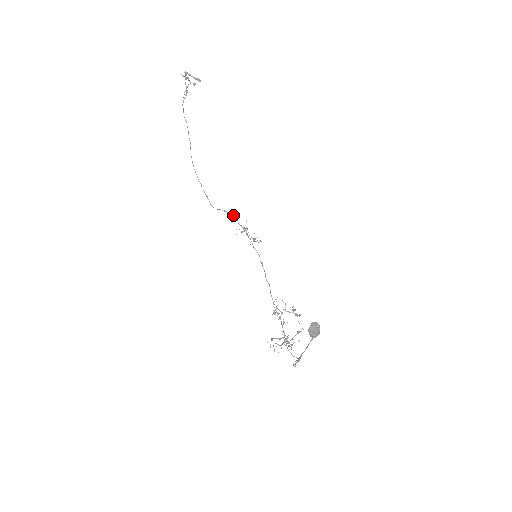
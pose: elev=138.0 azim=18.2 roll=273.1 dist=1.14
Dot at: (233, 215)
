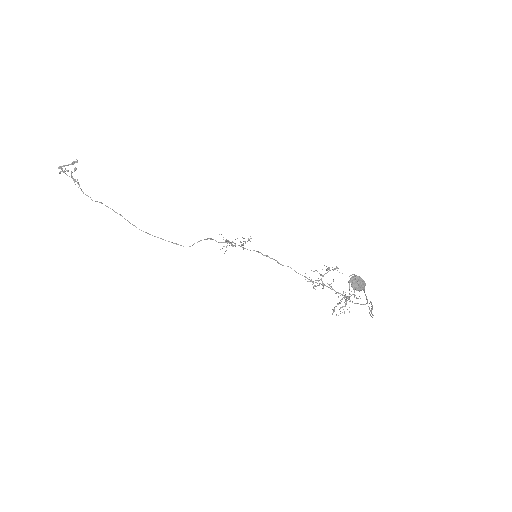
Dot at: occluded
